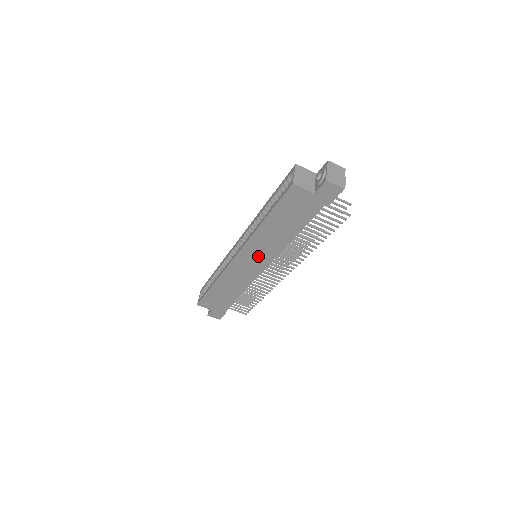
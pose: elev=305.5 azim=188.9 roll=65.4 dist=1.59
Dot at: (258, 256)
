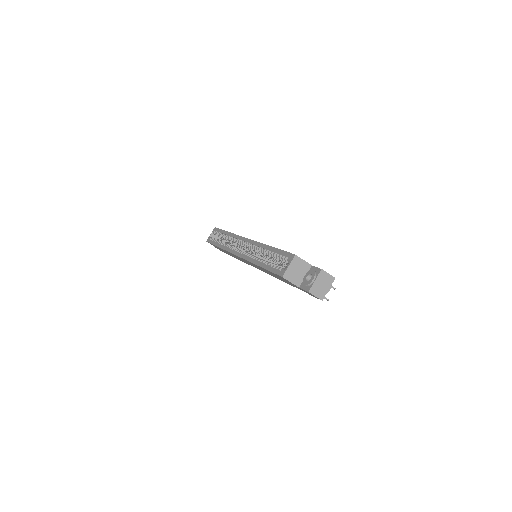
Dot at: occluded
